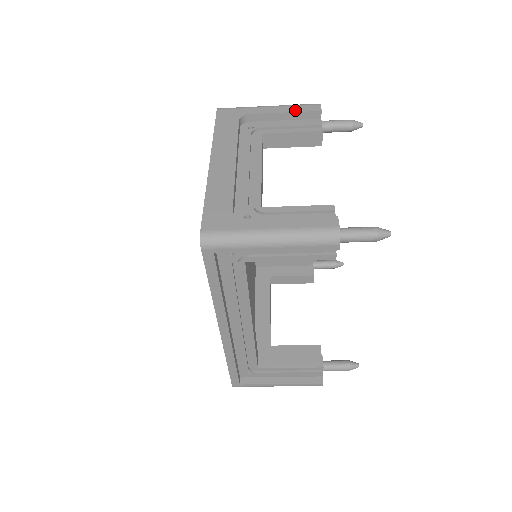
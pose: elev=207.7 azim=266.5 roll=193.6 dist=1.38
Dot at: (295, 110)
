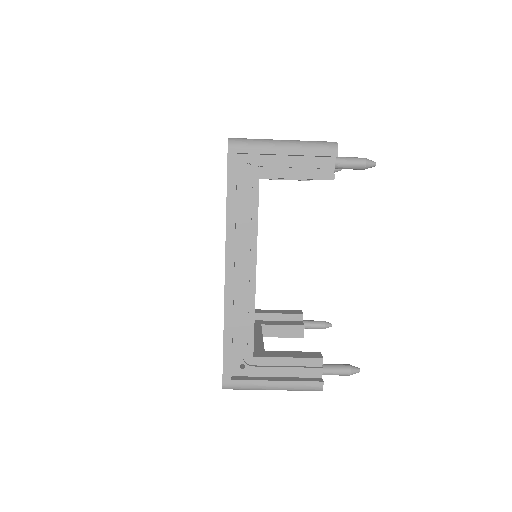
Dot at: occluded
